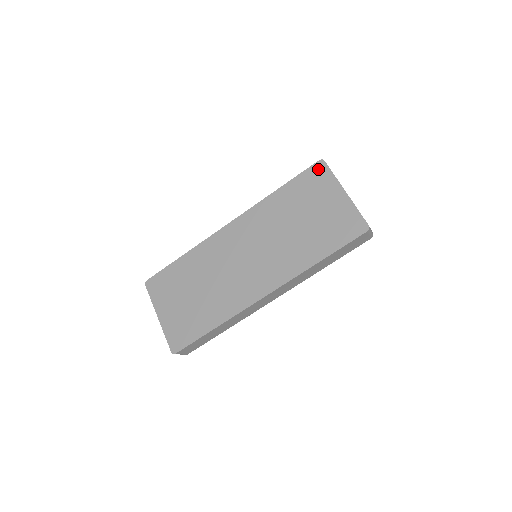
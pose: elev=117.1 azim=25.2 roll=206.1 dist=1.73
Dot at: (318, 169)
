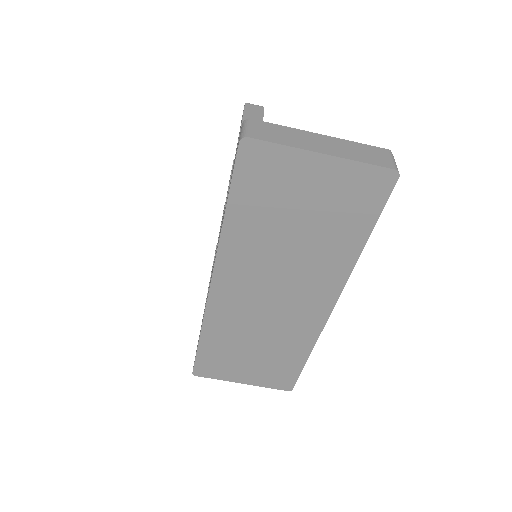
Dot at: (251, 155)
